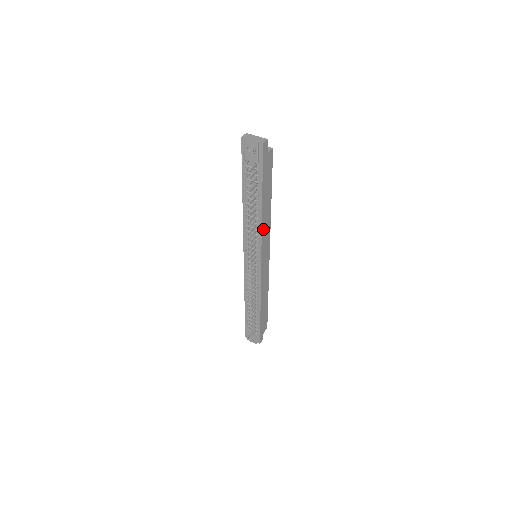
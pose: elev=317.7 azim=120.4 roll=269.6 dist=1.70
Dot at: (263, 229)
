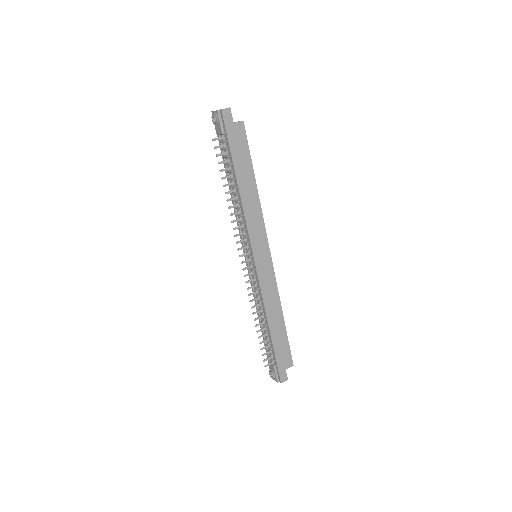
Dot at: (248, 215)
